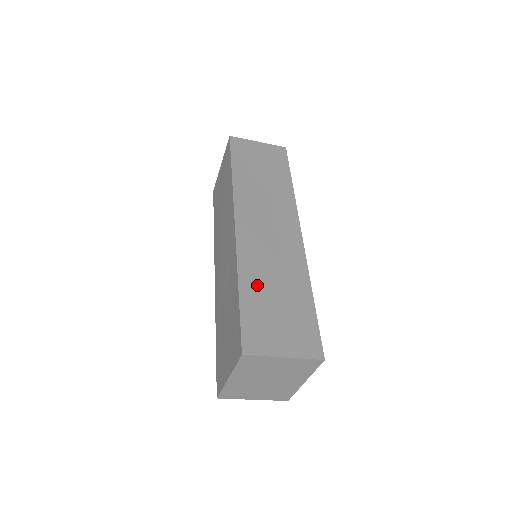
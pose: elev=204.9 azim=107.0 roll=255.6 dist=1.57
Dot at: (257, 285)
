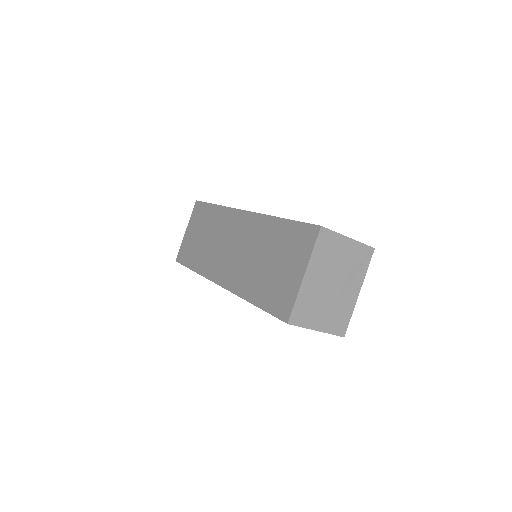
Dot at: occluded
